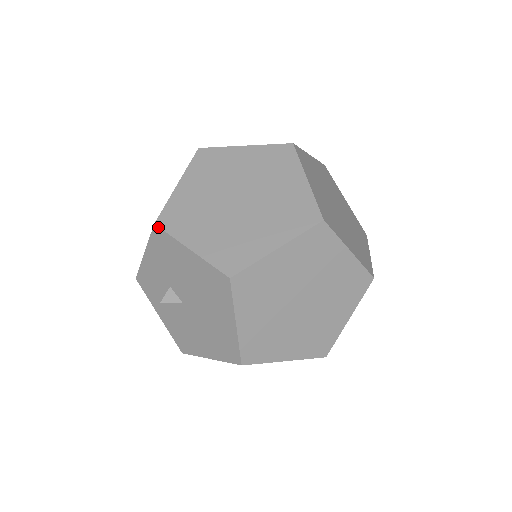
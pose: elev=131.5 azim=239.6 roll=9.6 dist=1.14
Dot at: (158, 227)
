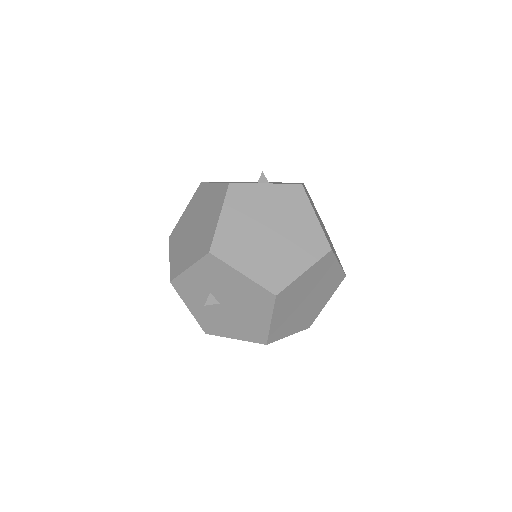
Dot at: (213, 255)
